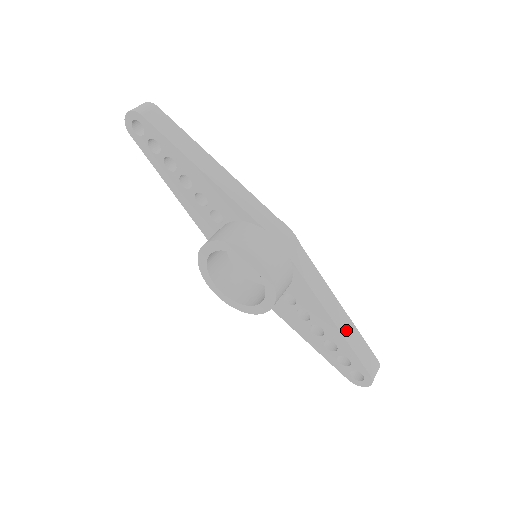
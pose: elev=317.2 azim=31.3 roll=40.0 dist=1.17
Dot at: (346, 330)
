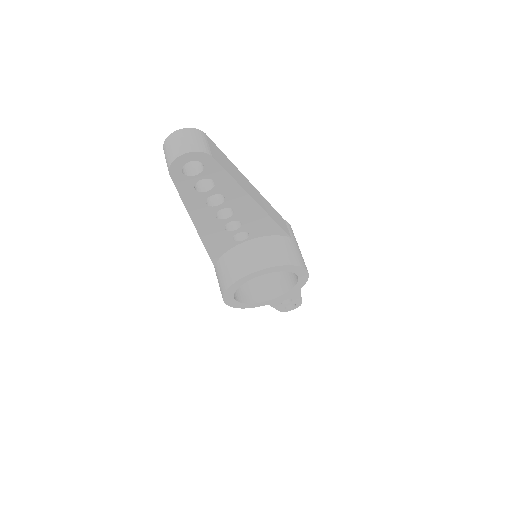
Dot at: occluded
